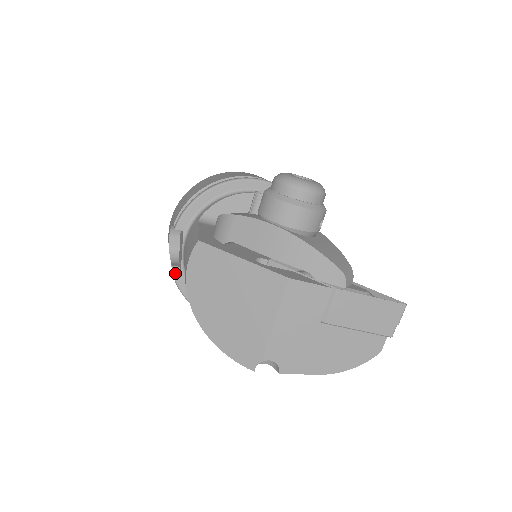
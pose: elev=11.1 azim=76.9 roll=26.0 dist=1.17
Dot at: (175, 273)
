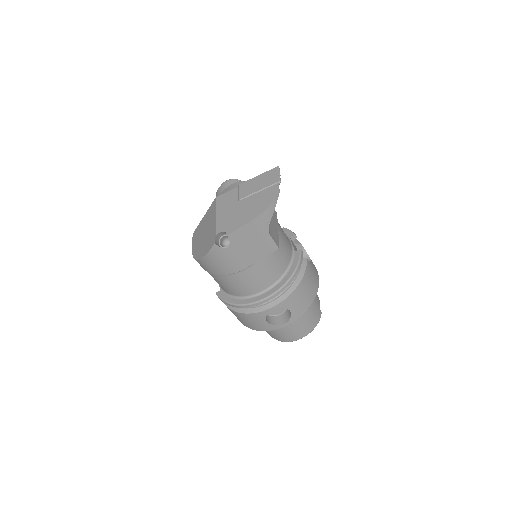
Dot at: (217, 293)
